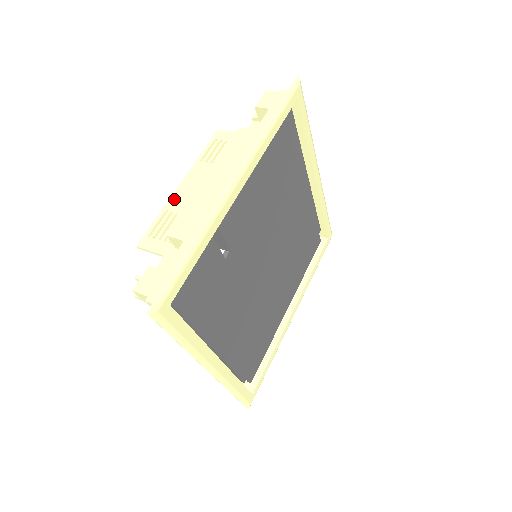
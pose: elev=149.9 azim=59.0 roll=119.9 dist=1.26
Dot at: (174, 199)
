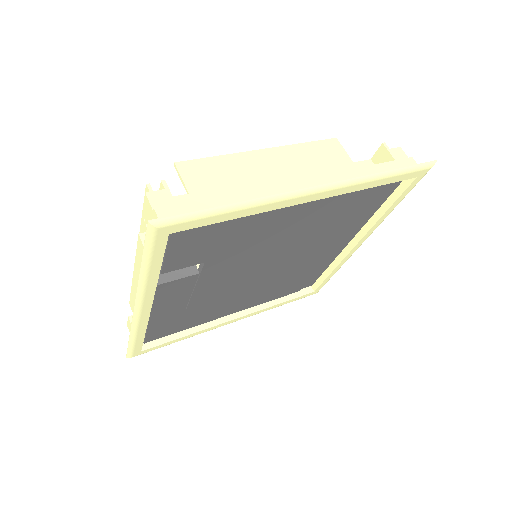
Dot at: occluded
